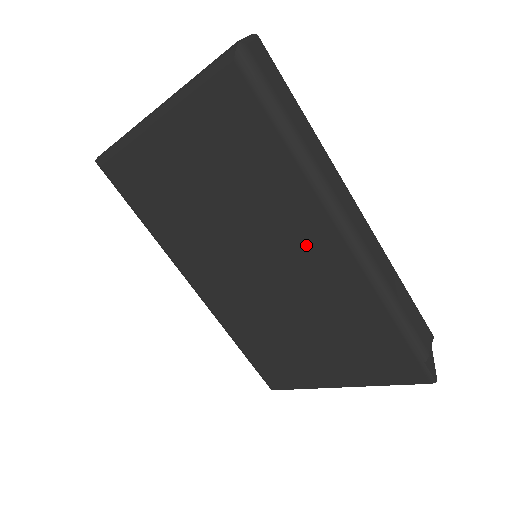
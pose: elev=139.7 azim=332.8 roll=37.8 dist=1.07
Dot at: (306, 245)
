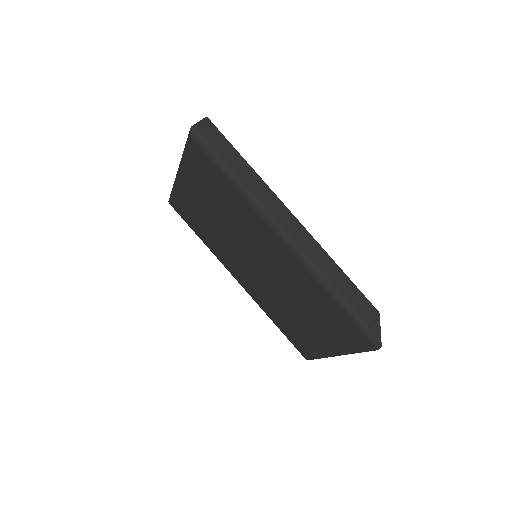
Dot at: (268, 246)
